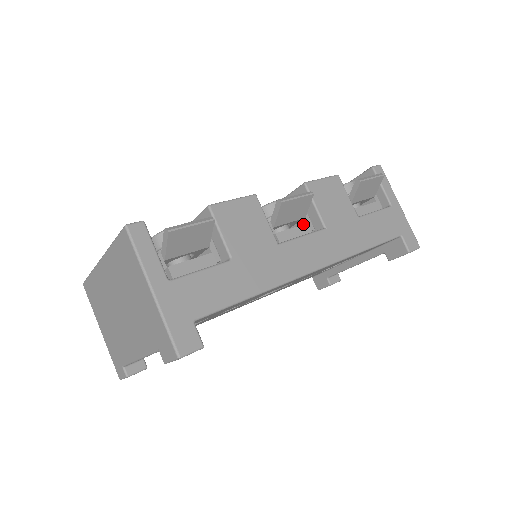
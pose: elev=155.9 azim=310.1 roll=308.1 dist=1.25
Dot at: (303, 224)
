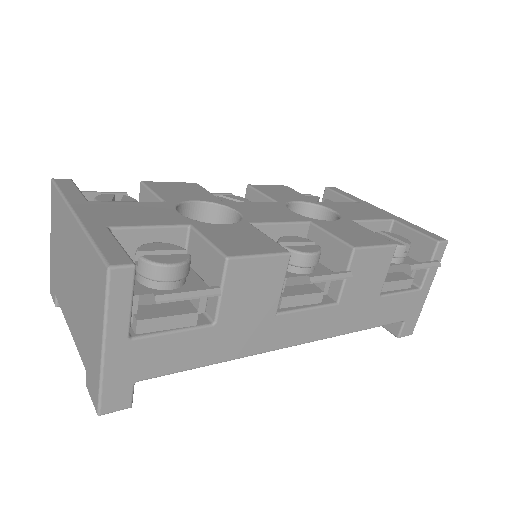
Dot at: (319, 292)
